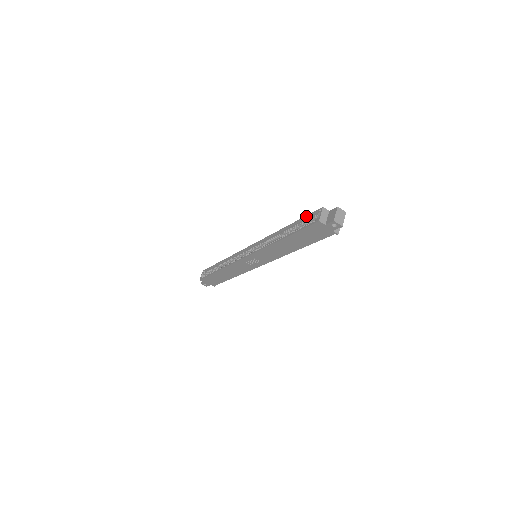
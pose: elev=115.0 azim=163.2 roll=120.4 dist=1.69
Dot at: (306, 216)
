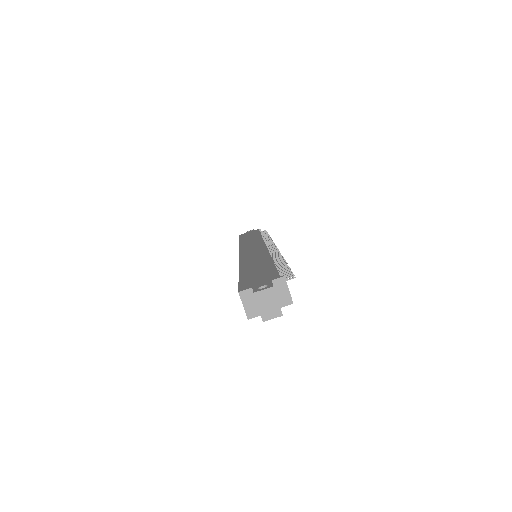
Dot at: occluded
